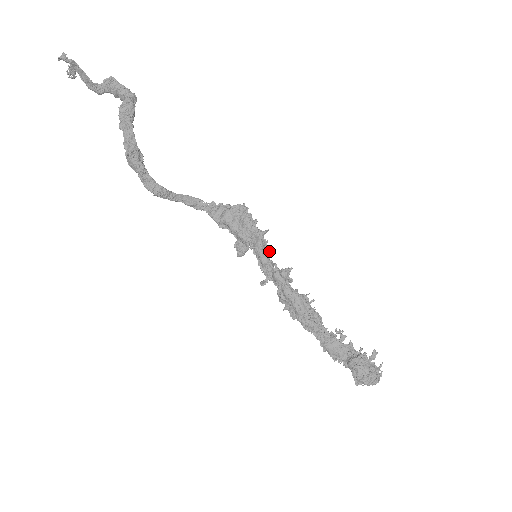
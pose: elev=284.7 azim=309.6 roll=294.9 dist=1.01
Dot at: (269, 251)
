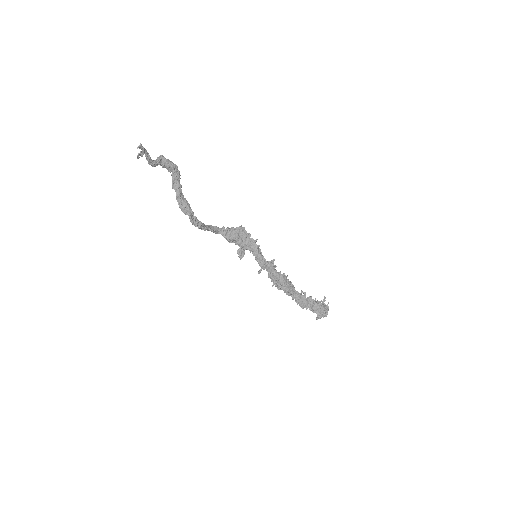
Dot at: (261, 252)
